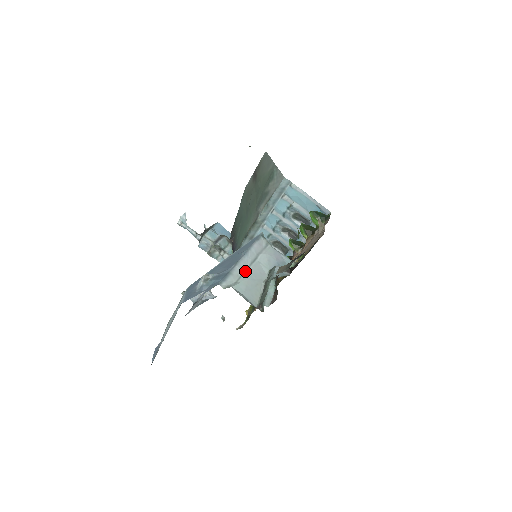
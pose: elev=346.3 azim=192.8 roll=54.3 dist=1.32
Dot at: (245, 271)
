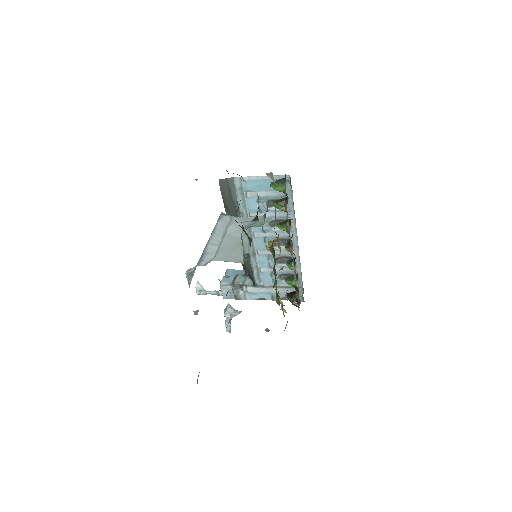
Dot at: (219, 245)
